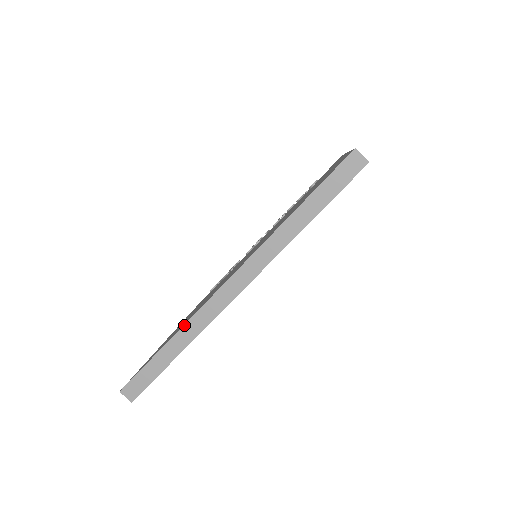
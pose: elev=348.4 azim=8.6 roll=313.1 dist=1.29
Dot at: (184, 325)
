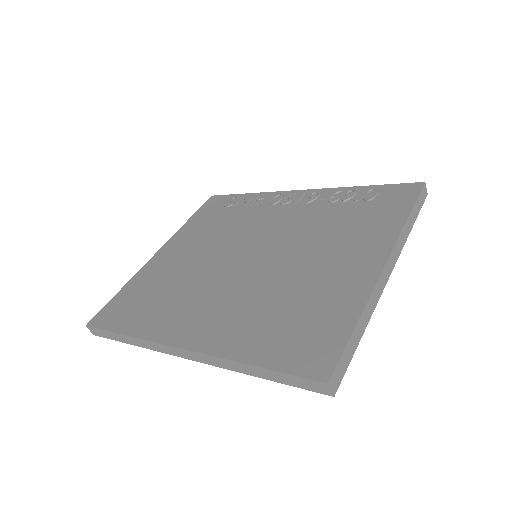
Dot at: (139, 339)
